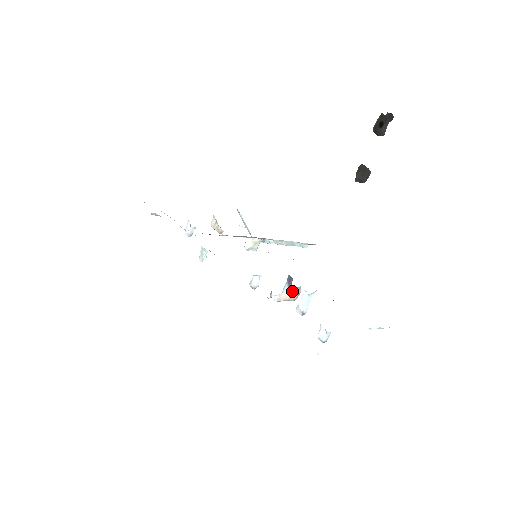
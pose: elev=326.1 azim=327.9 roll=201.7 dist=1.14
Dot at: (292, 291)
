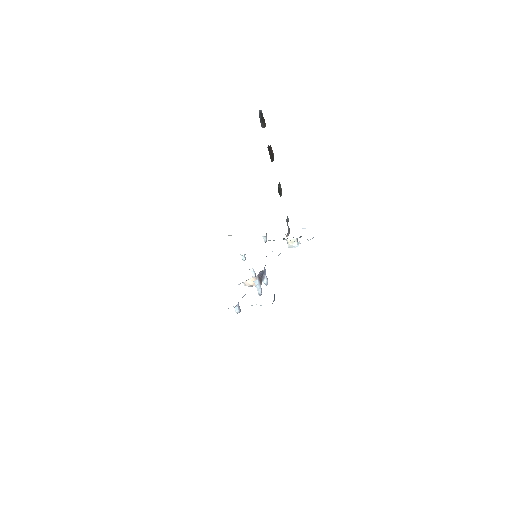
Dot at: (253, 279)
